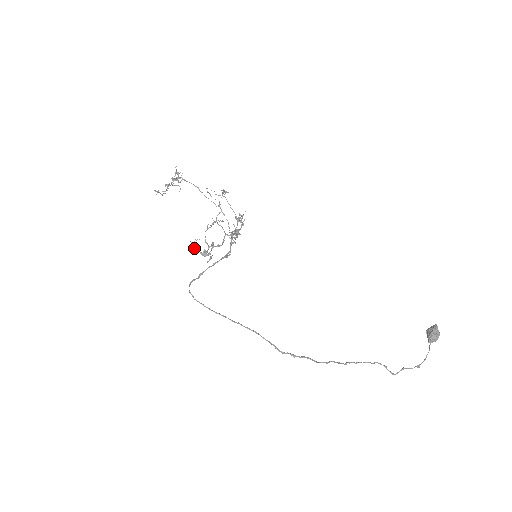
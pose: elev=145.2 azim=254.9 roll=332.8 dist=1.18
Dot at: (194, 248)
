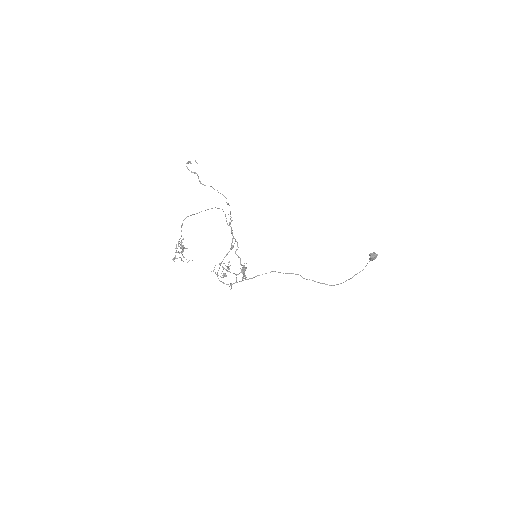
Dot at: (216, 274)
